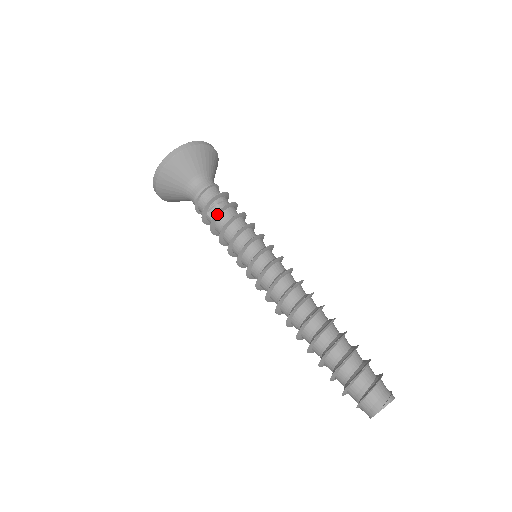
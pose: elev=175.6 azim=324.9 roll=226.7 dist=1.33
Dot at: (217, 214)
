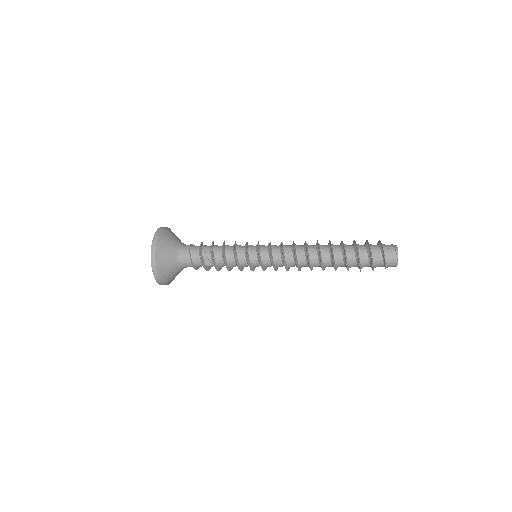
Dot at: (213, 260)
